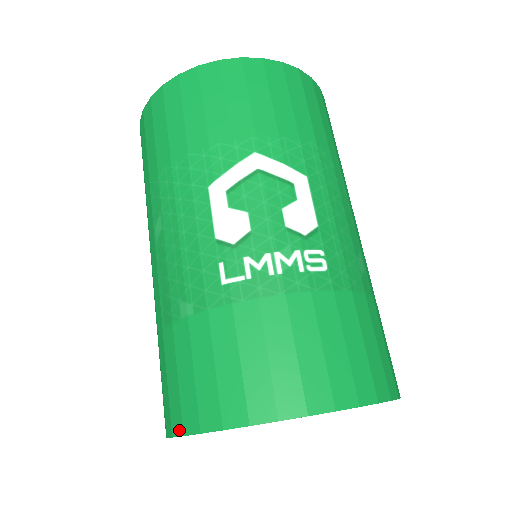
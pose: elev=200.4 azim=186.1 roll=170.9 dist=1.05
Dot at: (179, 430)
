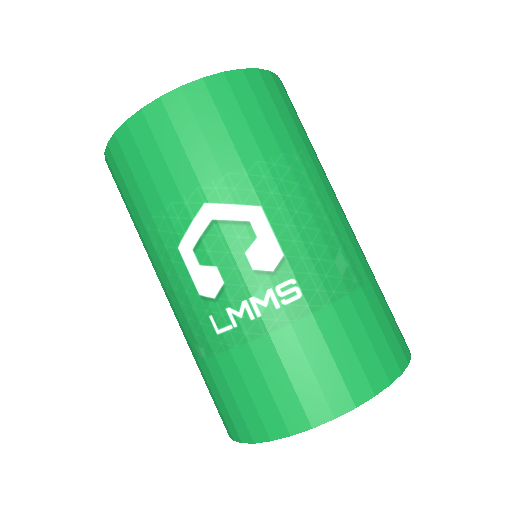
Dot at: (230, 435)
